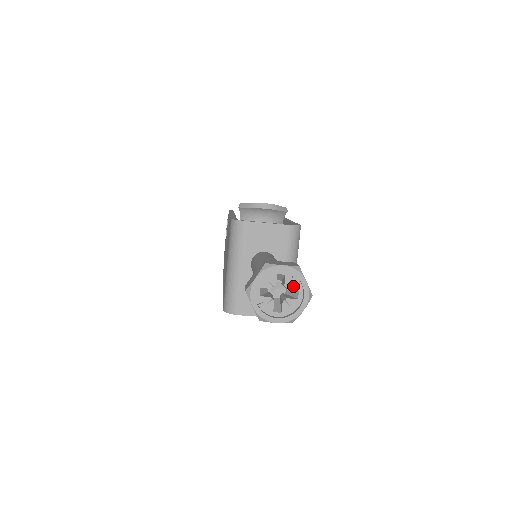
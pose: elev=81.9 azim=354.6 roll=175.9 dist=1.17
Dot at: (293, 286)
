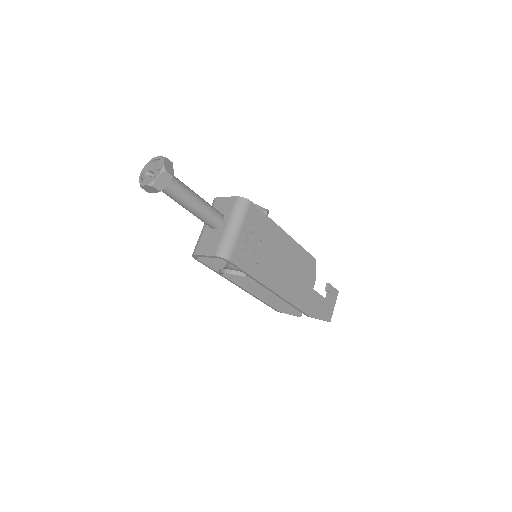
Dot at: (160, 167)
